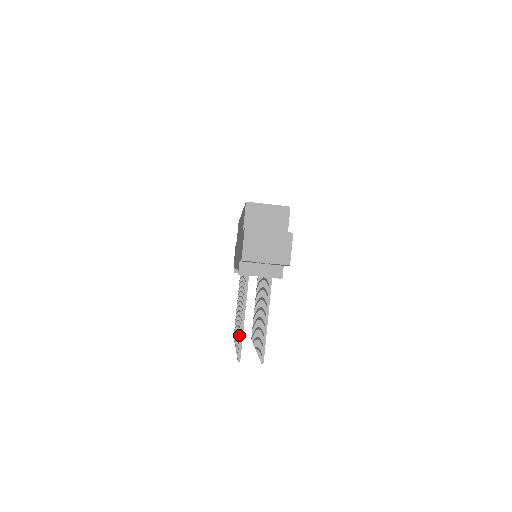
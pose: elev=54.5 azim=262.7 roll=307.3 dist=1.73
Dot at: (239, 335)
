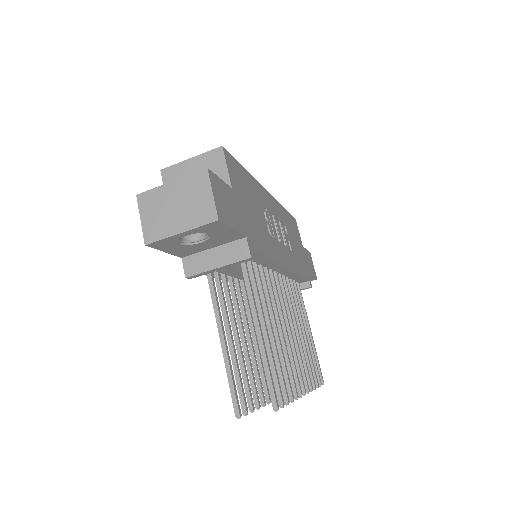
Dot at: occluded
